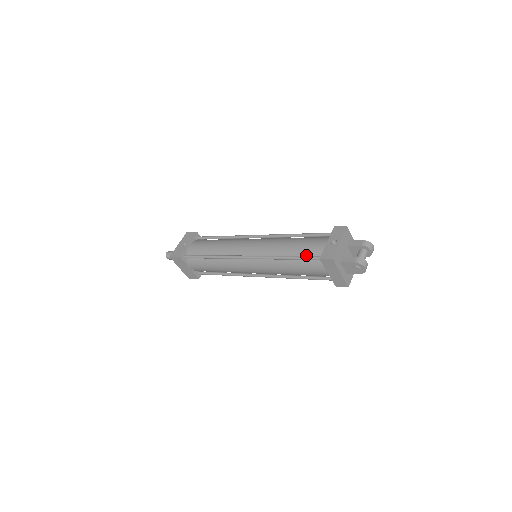
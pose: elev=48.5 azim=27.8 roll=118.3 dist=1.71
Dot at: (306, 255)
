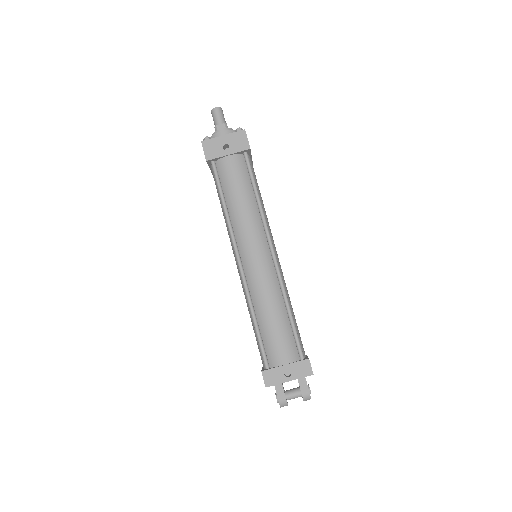
Dot at: (265, 344)
